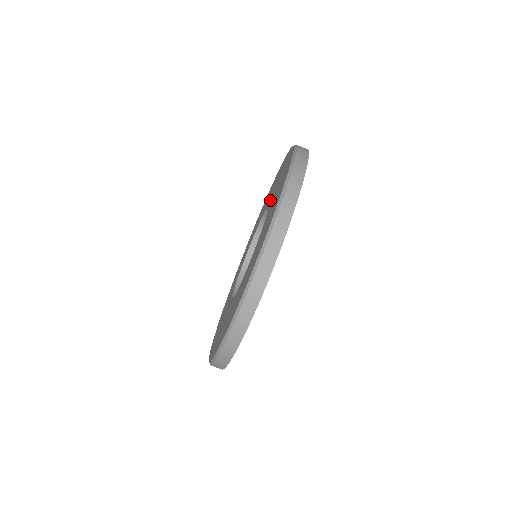
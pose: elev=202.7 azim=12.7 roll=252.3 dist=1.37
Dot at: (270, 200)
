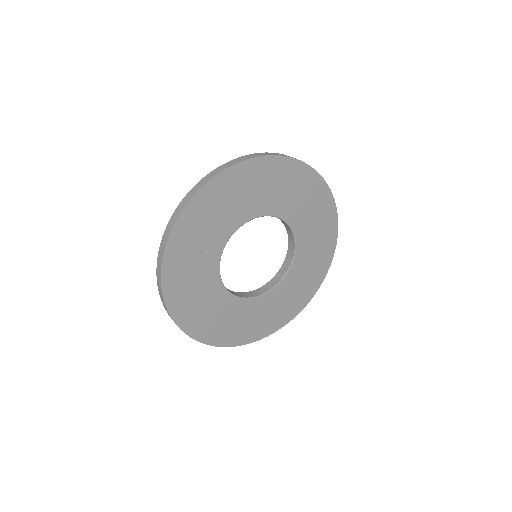
Dot at: occluded
